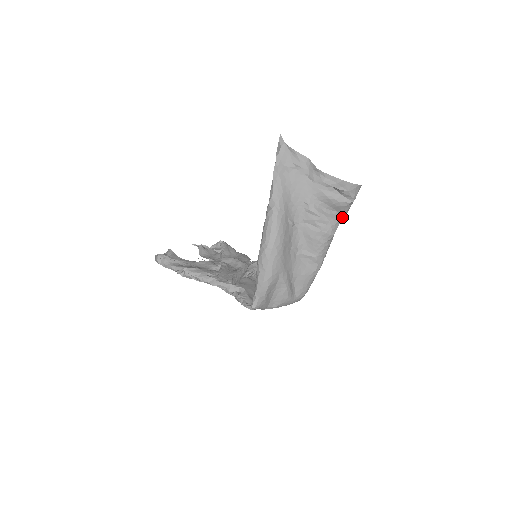
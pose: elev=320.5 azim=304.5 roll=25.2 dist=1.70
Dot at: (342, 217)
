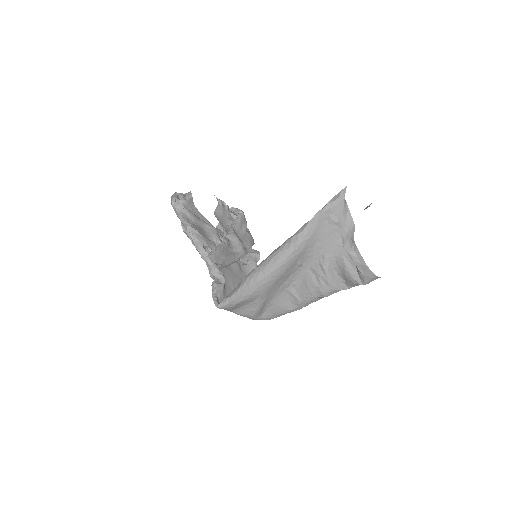
Dot at: (345, 287)
